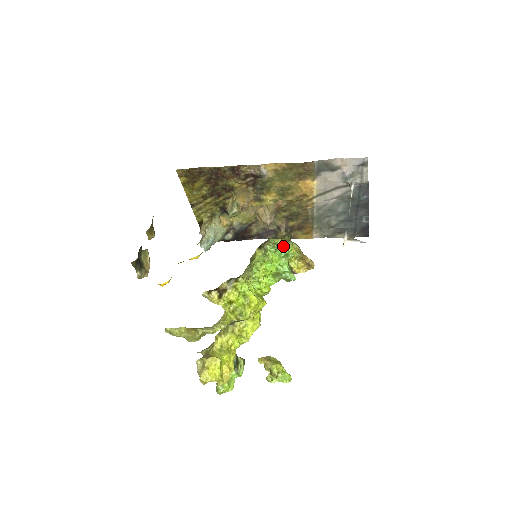
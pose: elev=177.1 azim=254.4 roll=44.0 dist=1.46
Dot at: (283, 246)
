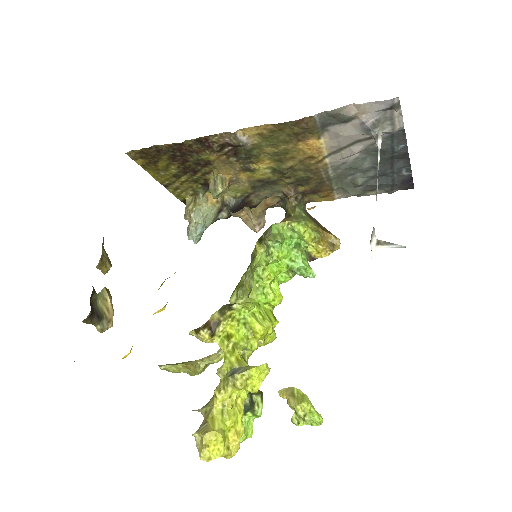
Dot at: (292, 232)
